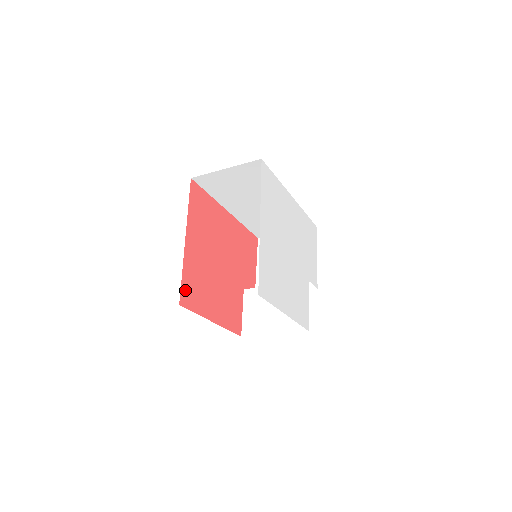
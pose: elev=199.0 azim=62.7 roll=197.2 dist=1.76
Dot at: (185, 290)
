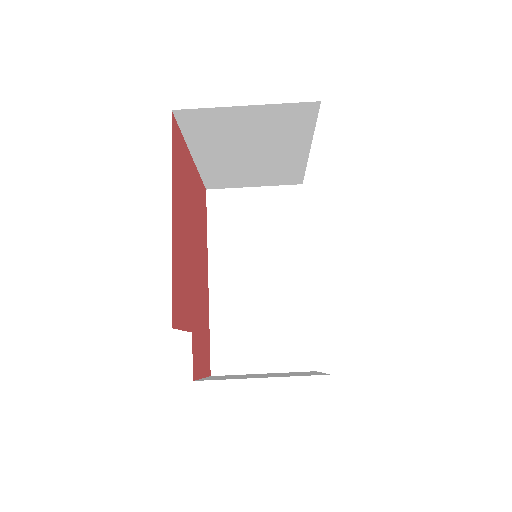
Dot at: (177, 136)
